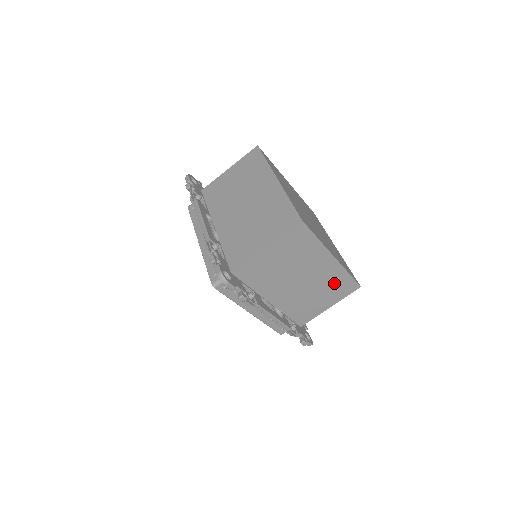
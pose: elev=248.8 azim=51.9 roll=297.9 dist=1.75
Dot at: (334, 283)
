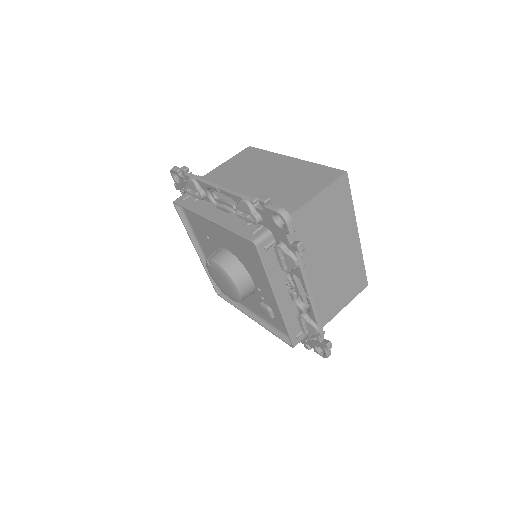
Dot at: (351, 272)
